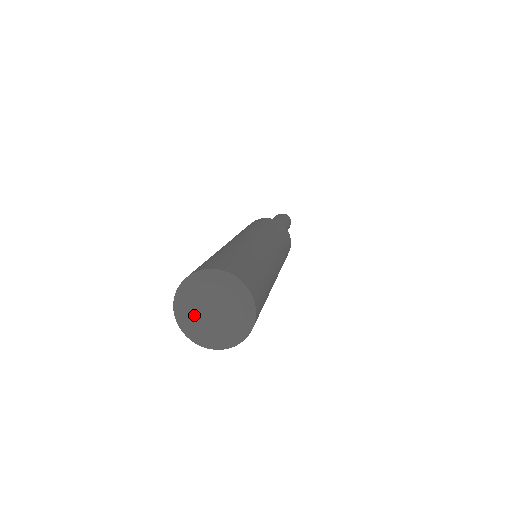
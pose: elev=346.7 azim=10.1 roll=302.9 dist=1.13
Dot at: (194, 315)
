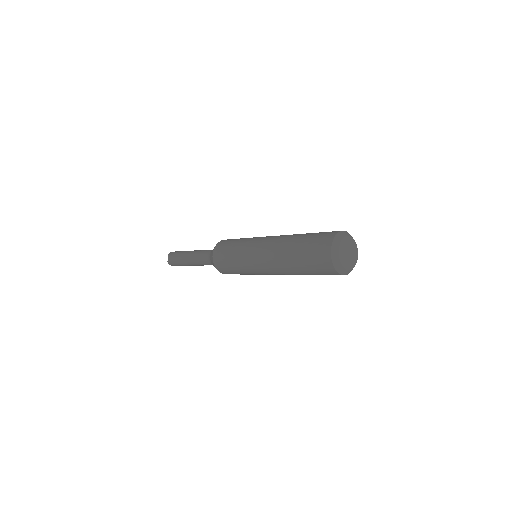
Dot at: (344, 249)
